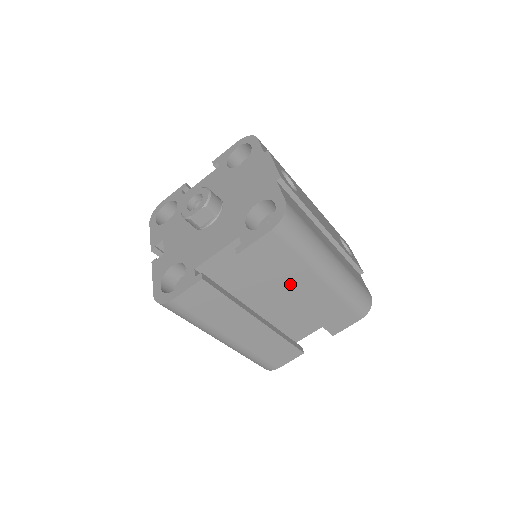
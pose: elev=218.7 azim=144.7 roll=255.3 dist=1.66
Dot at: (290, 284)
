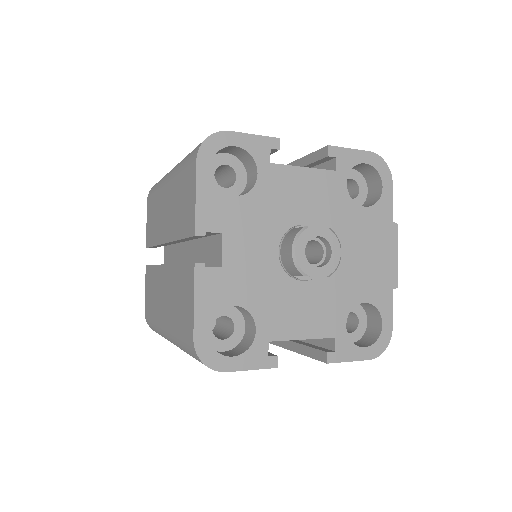
Dot at: occluded
